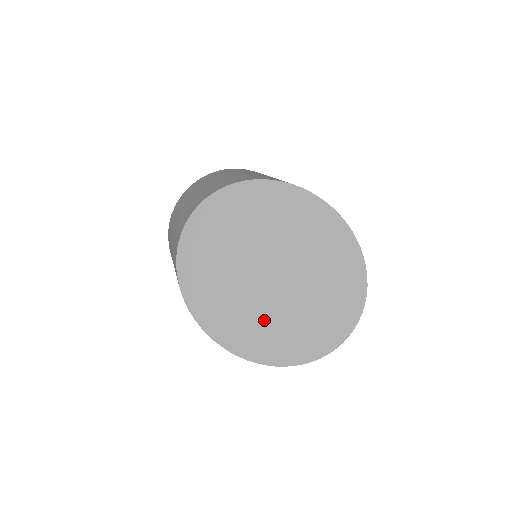
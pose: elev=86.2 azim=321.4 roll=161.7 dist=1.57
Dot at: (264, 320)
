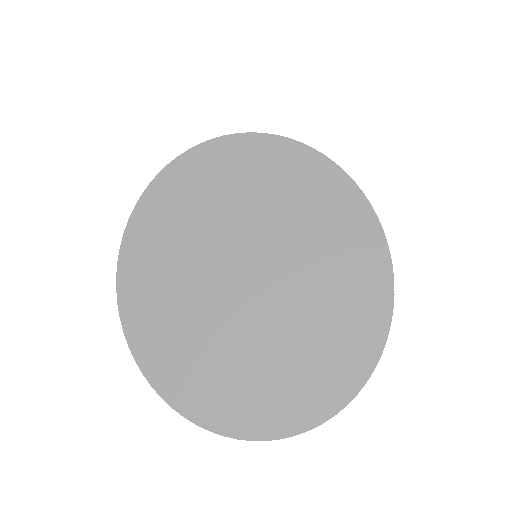
Dot at: (195, 329)
